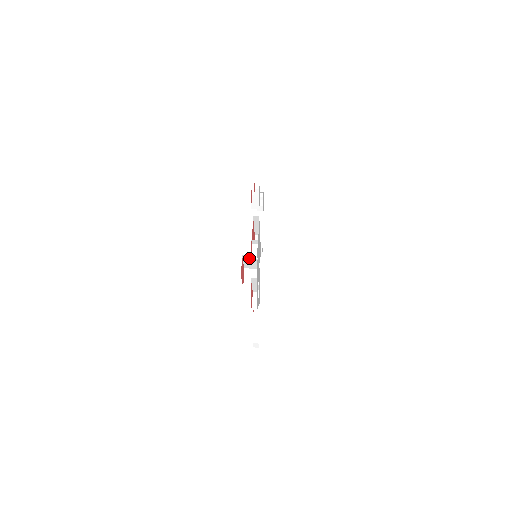
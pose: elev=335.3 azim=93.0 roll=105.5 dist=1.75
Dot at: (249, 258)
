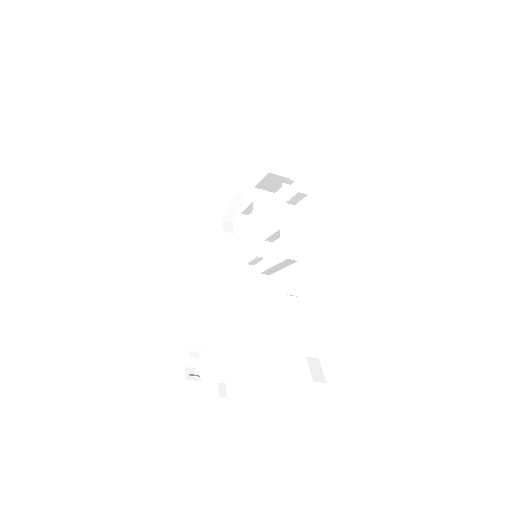
Dot at: (262, 201)
